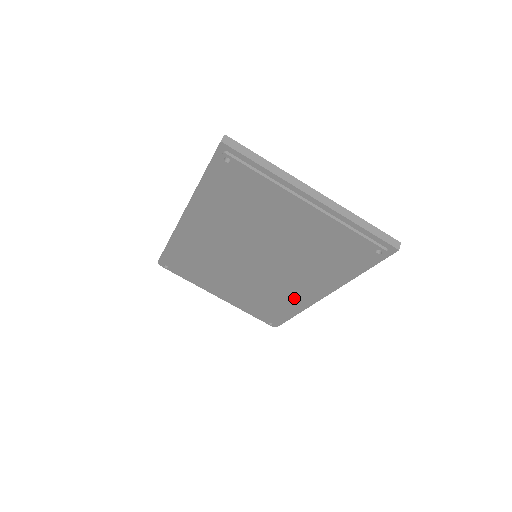
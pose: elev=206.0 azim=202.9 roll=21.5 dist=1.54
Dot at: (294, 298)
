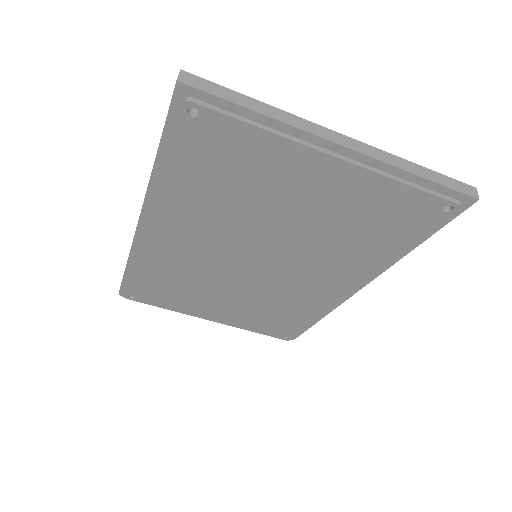
Dot at: (316, 300)
